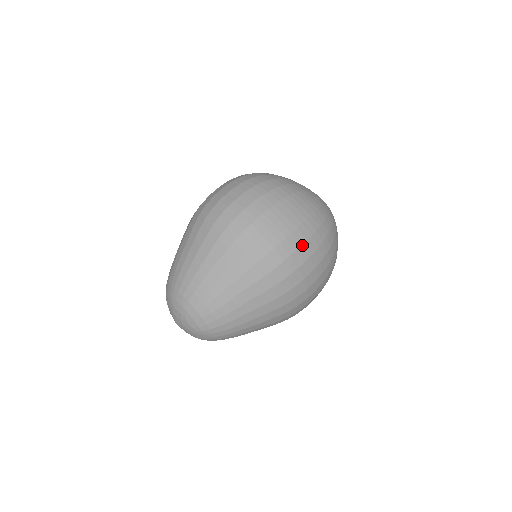
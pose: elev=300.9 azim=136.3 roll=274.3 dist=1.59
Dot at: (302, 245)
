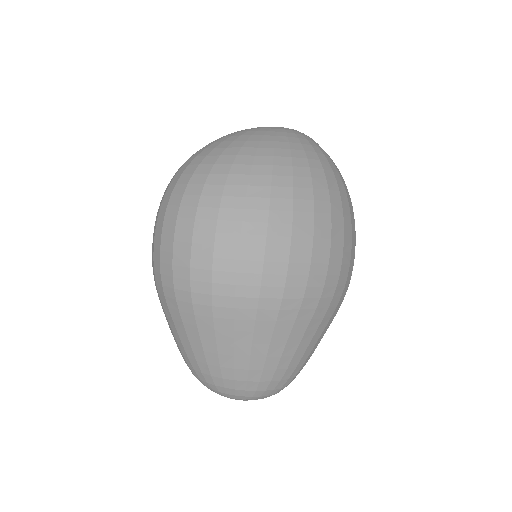
Dot at: (331, 238)
